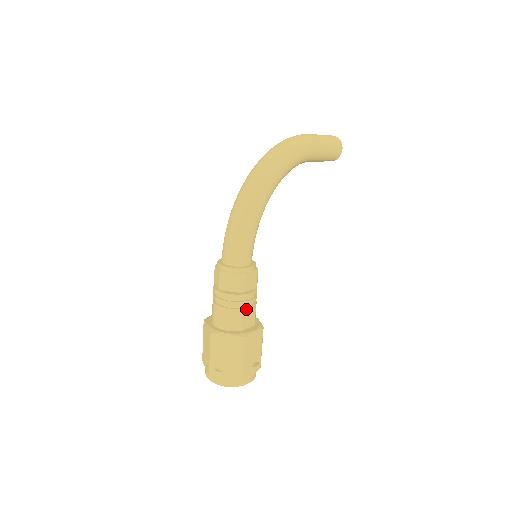
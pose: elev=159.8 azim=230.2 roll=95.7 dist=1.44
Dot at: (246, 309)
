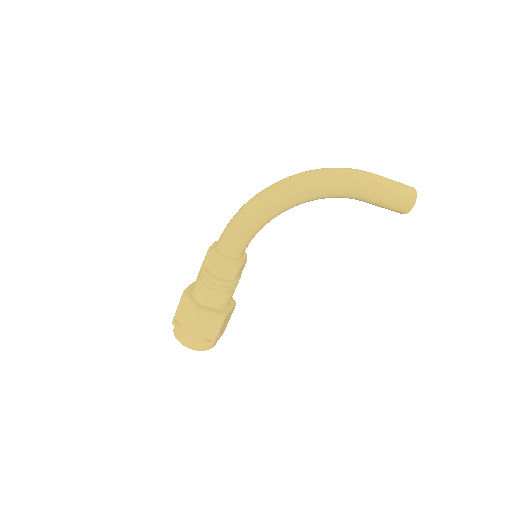
Dot at: (213, 291)
